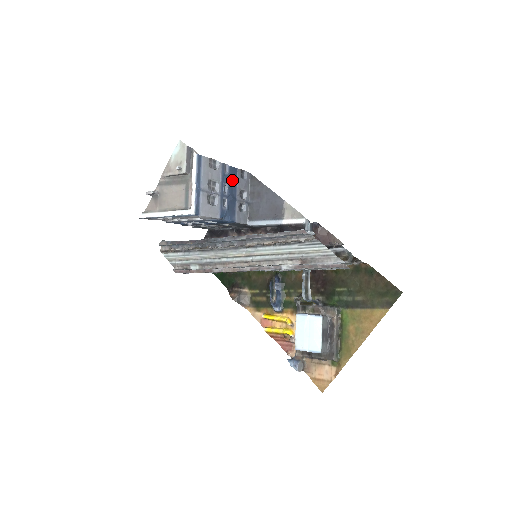
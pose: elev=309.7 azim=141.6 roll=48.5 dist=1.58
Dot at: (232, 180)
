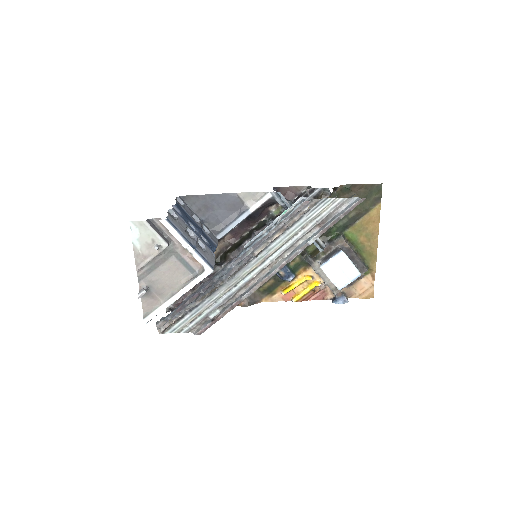
Dot at: (185, 215)
